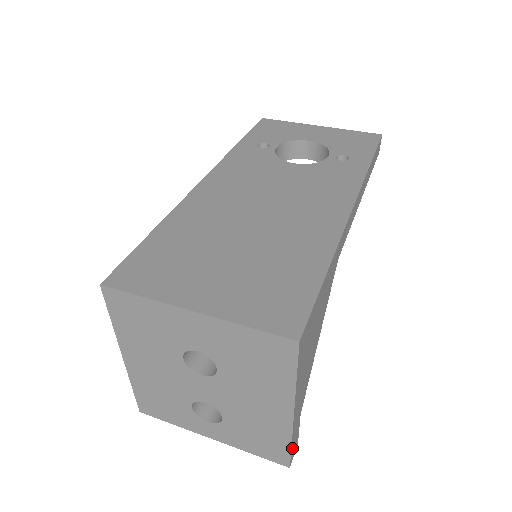
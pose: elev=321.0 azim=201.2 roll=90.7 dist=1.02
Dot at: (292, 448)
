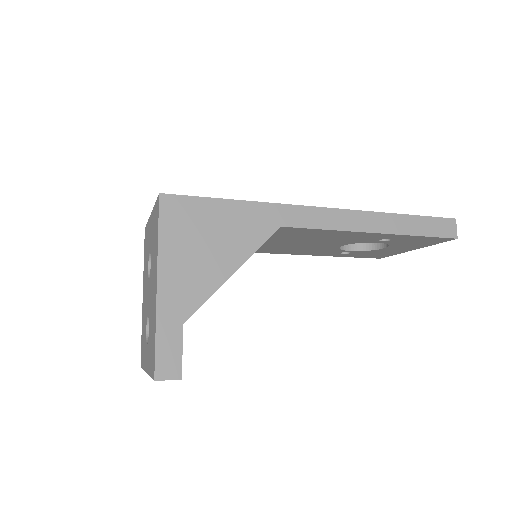
Dot at: (160, 349)
